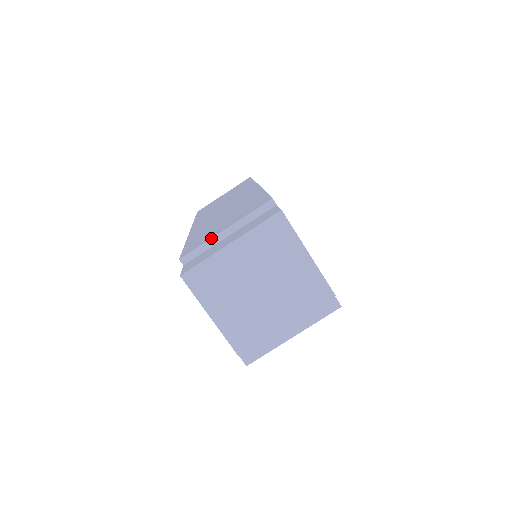
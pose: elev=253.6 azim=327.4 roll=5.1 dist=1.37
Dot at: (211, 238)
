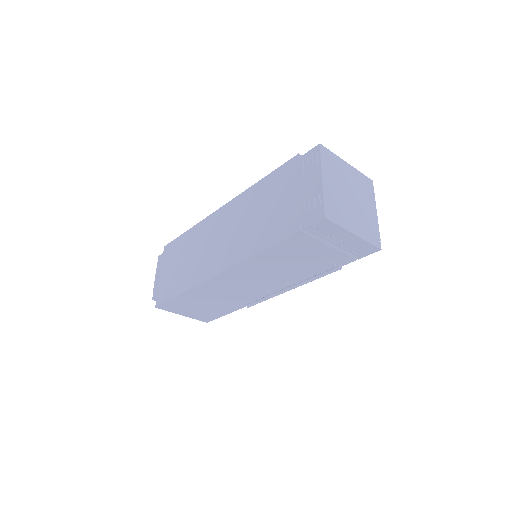
Dot at: occluded
